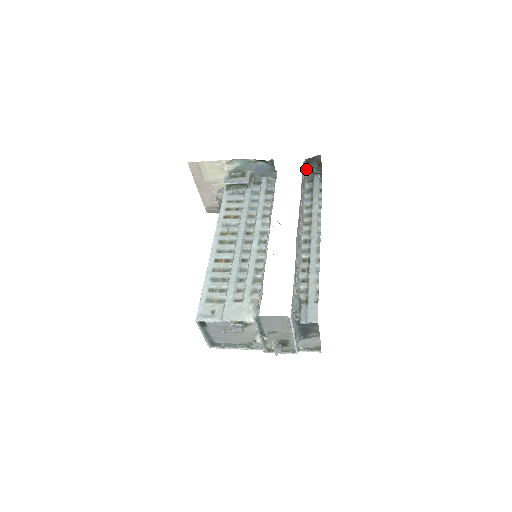
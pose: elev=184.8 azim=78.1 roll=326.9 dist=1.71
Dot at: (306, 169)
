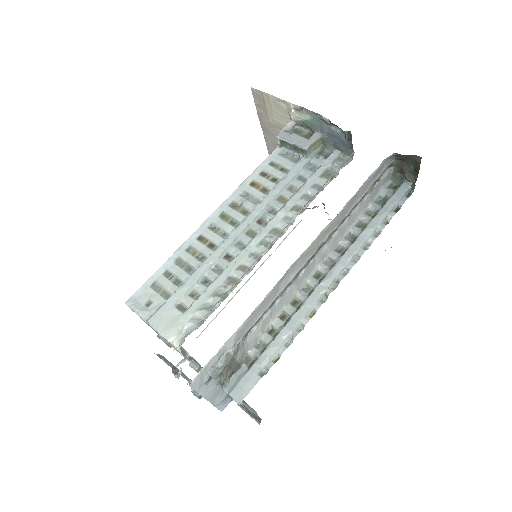
Dot at: (397, 166)
